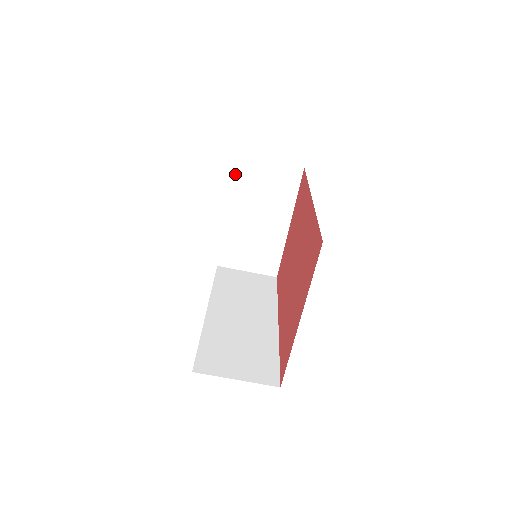
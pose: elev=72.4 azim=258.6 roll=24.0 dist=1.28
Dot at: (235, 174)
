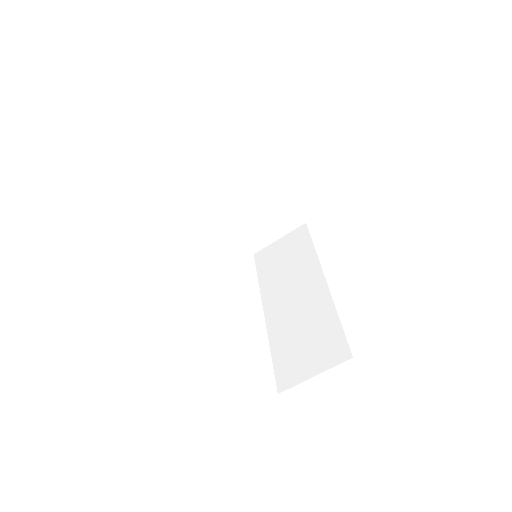
Dot at: (192, 188)
